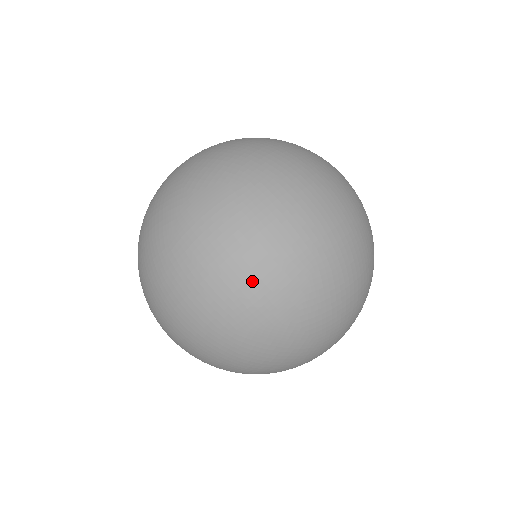
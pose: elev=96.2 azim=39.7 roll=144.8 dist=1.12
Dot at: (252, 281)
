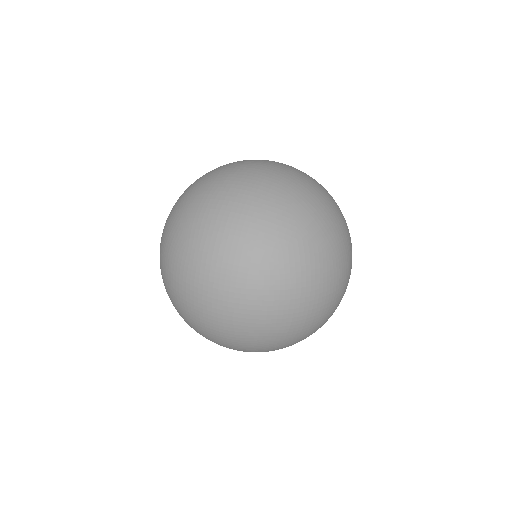
Dot at: (252, 223)
